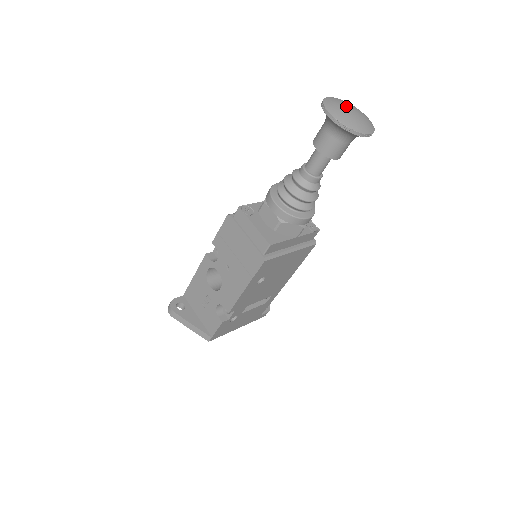
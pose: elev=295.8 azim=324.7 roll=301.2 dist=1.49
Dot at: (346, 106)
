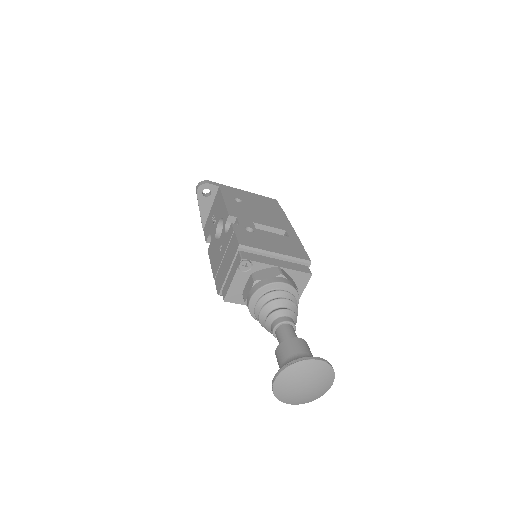
Dot at: (306, 382)
